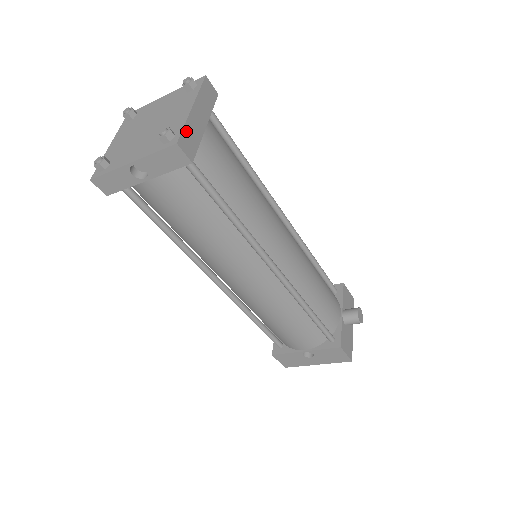
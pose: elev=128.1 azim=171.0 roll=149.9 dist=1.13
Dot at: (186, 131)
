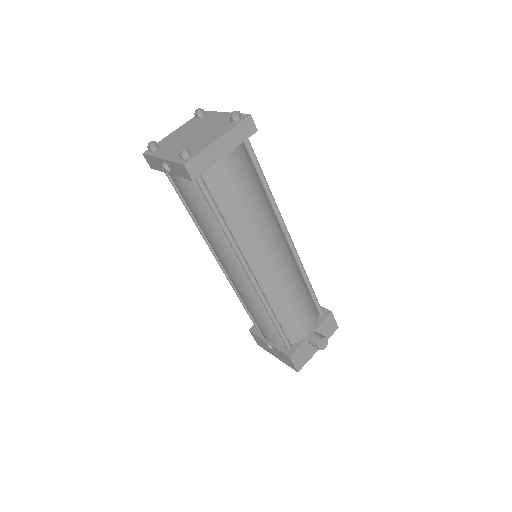
Dot at: (200, 156)
